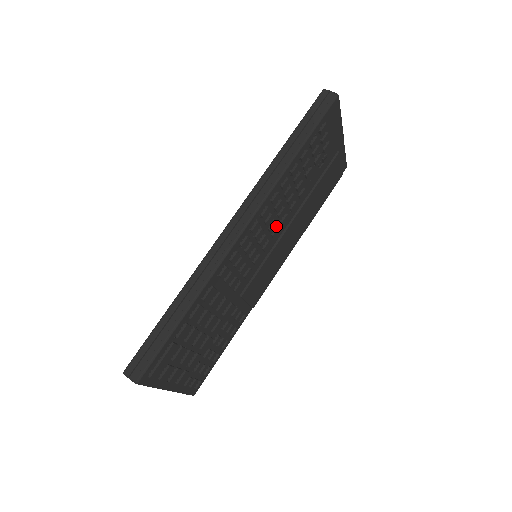
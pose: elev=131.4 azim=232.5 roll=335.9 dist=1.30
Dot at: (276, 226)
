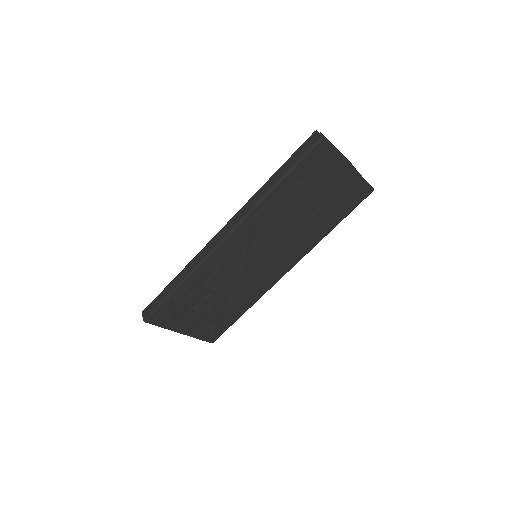
Dot at: (271, 236)
